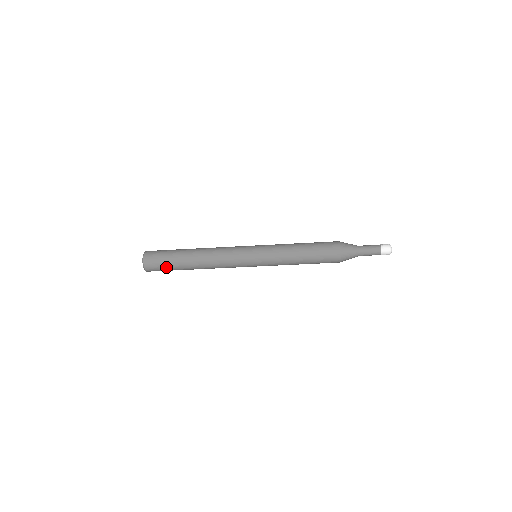
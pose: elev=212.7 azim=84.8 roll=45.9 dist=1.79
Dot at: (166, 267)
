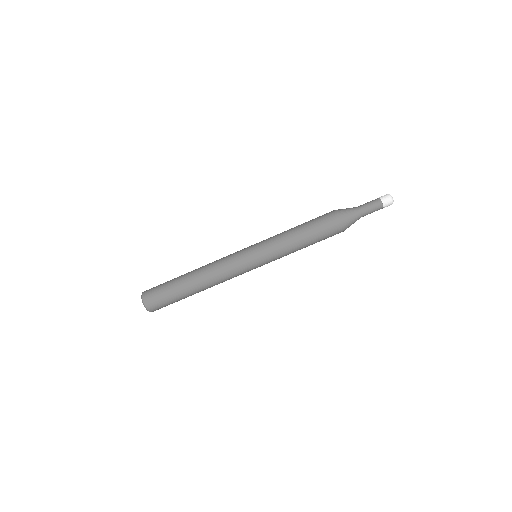
Dot at: (168, 300)
